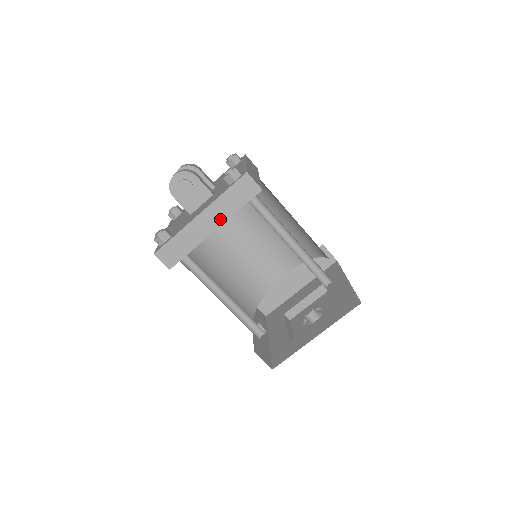
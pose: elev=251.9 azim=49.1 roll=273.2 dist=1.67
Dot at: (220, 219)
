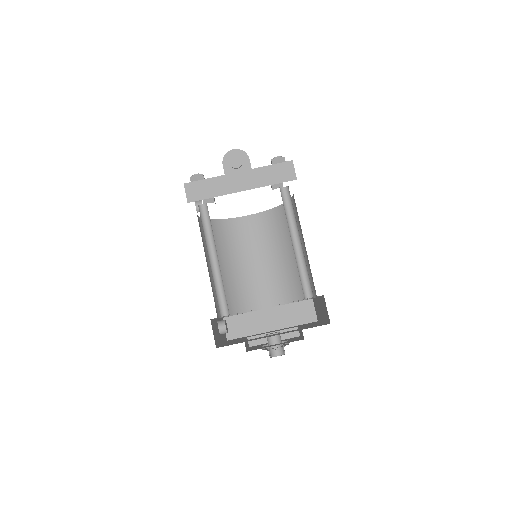
Dot at: (252, 184)
